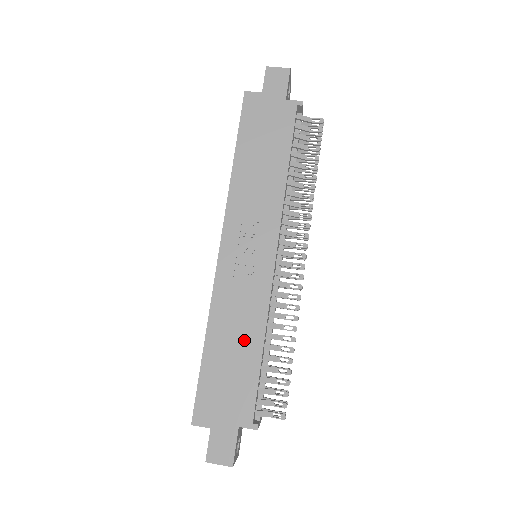
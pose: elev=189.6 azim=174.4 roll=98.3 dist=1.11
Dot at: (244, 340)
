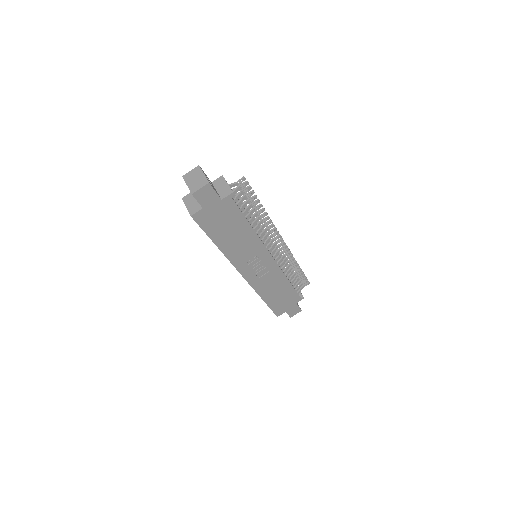
Dot at: (280, 287)
